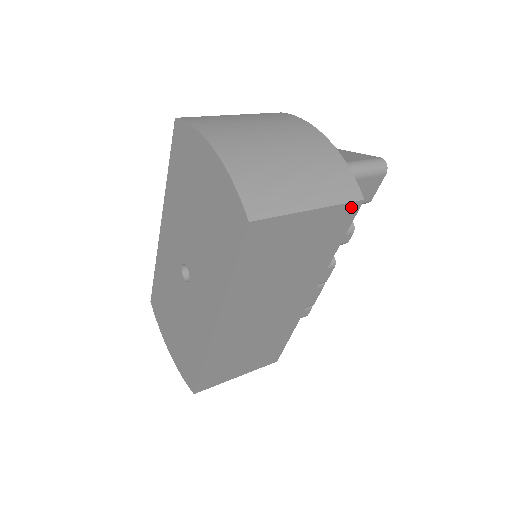
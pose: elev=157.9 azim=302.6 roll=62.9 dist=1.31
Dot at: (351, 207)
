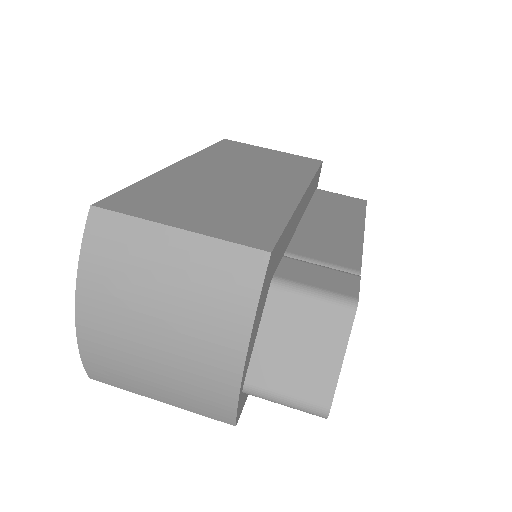
Dot at: occluded
